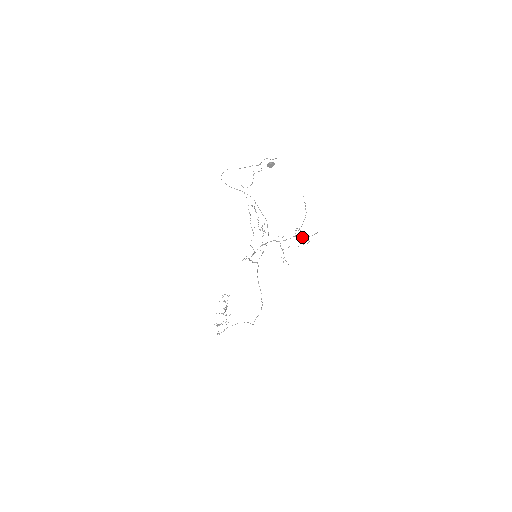
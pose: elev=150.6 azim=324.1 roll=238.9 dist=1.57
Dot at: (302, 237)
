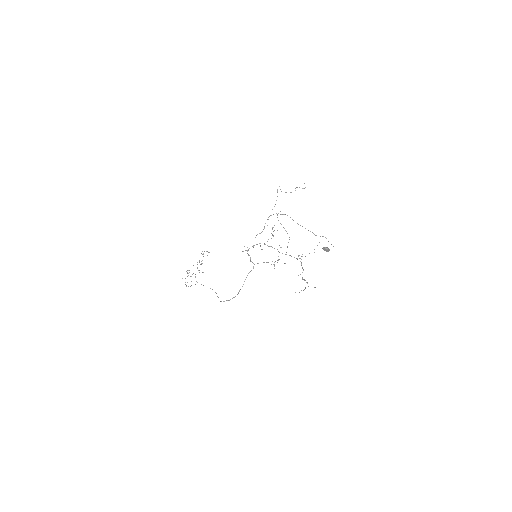
Dot at: (305, 288)
